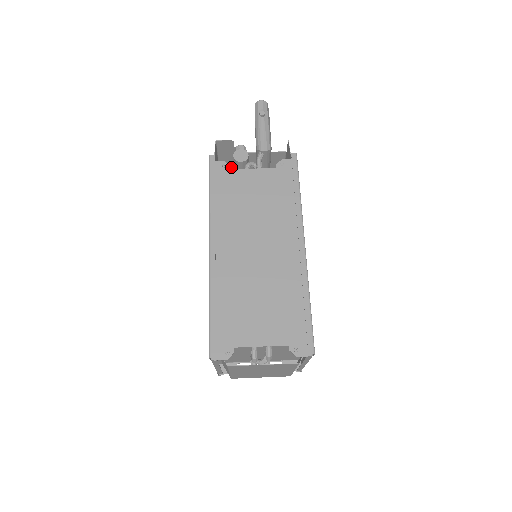
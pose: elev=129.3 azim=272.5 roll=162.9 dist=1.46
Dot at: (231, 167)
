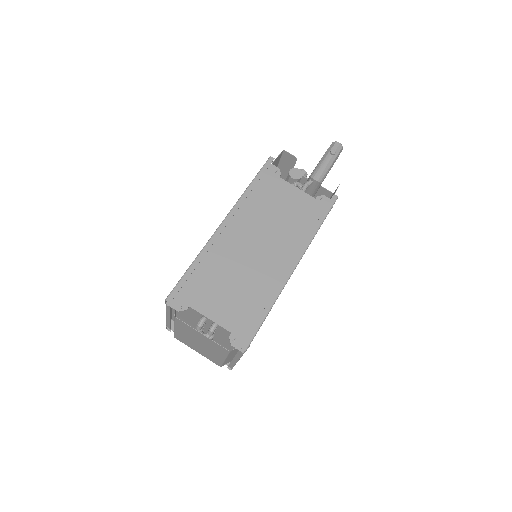
Dot at: (284, 179)
